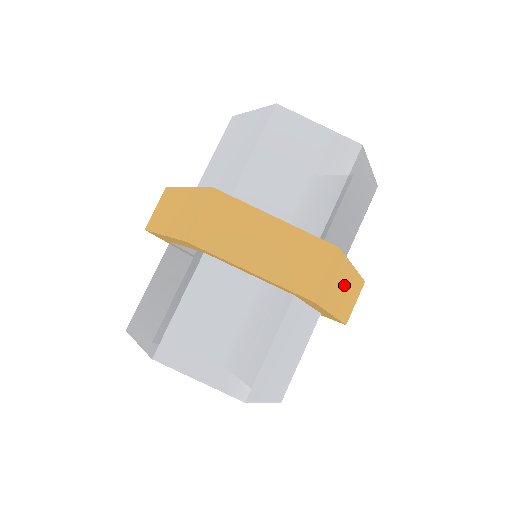
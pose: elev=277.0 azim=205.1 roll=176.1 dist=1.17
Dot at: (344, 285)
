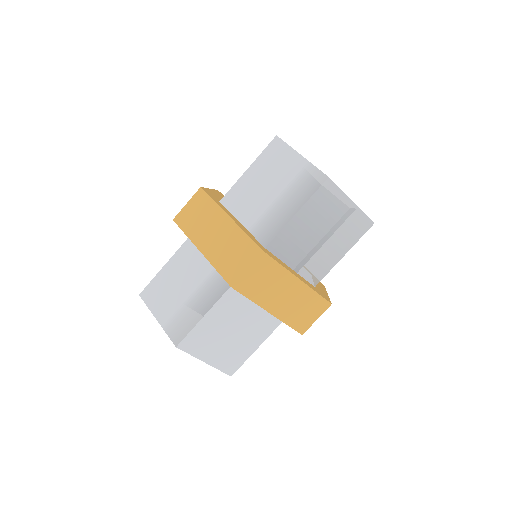
Dot at: (285, 291)
